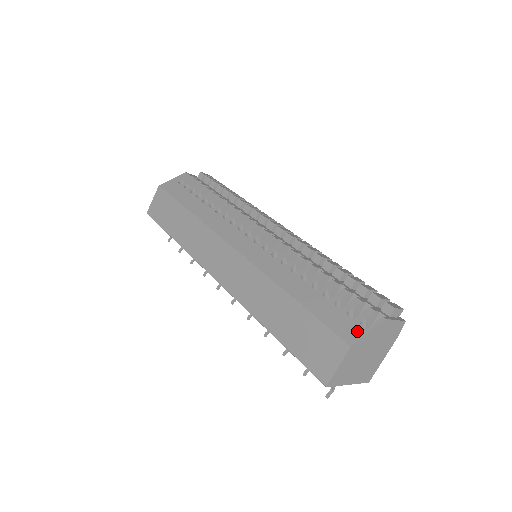
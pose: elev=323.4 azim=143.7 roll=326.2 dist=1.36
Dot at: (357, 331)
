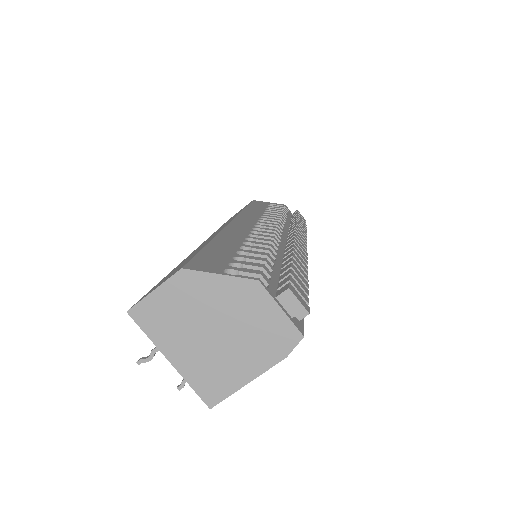
Dot at: (212, 268)
